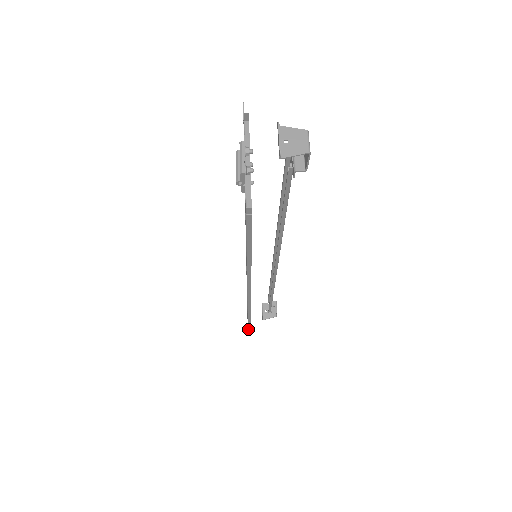
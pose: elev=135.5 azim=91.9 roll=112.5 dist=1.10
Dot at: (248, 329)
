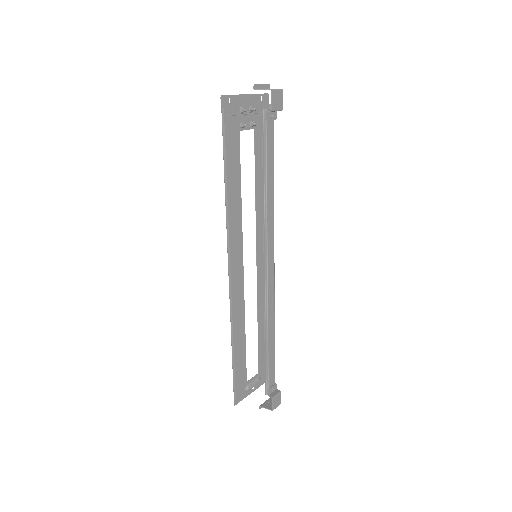
Dot at: (233, 377)
